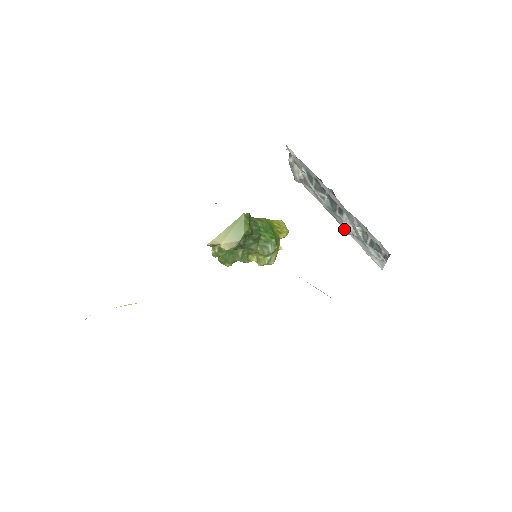
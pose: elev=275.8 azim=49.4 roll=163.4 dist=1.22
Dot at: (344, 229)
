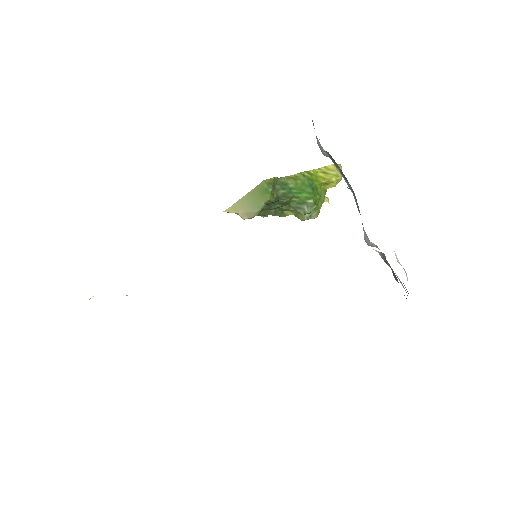
Dot at: (365, 241)
